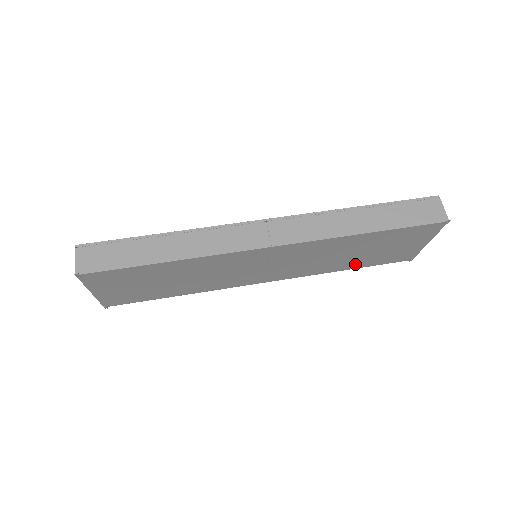
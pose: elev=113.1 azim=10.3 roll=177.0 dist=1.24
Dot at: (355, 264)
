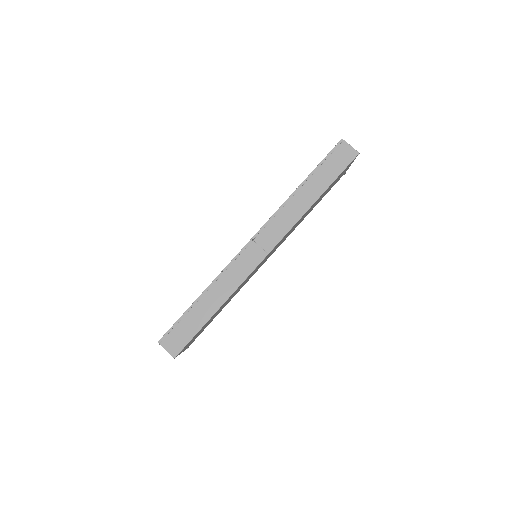
Dot at: occluded
